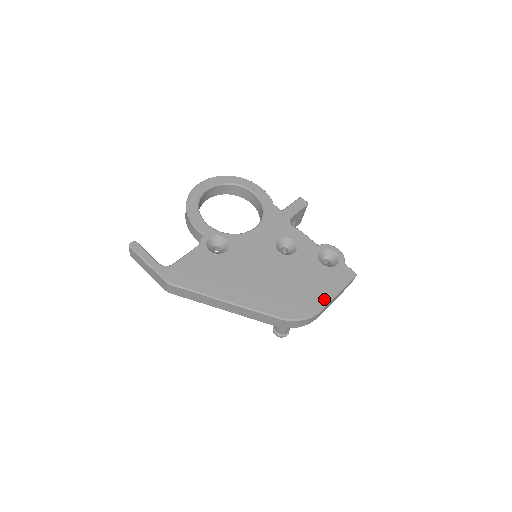
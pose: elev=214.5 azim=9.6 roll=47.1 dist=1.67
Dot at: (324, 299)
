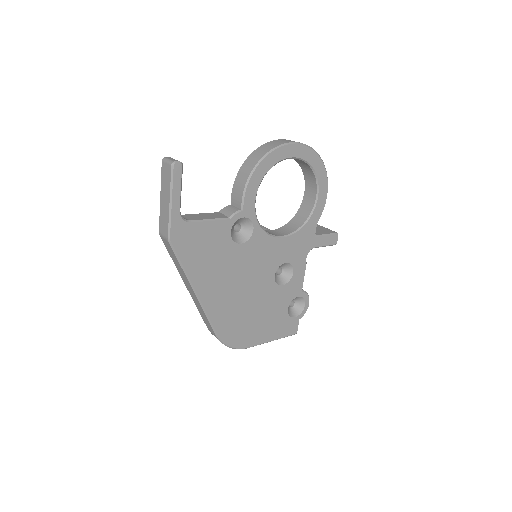
Dot at: (259, 340)
